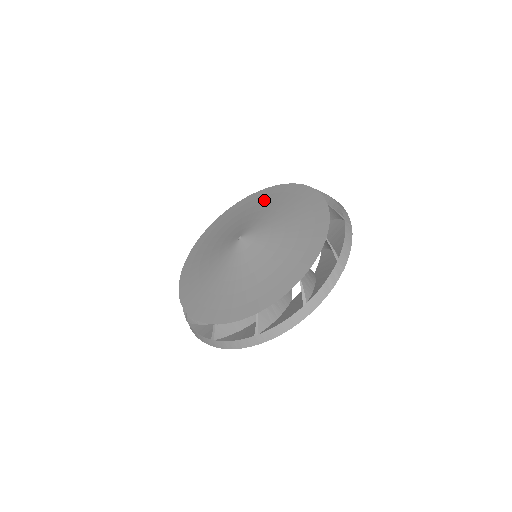
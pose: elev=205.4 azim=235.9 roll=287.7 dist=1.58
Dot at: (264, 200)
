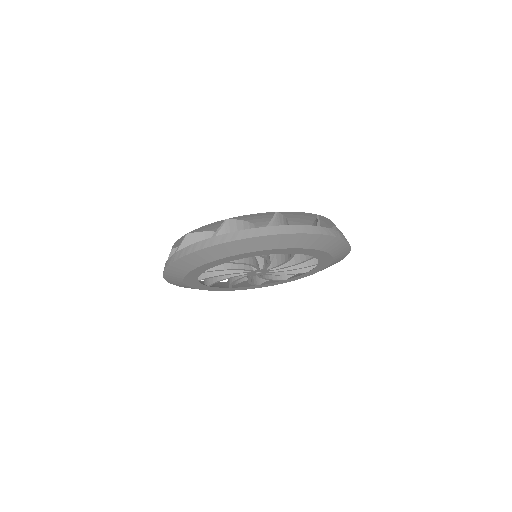
Dot at: occluded
